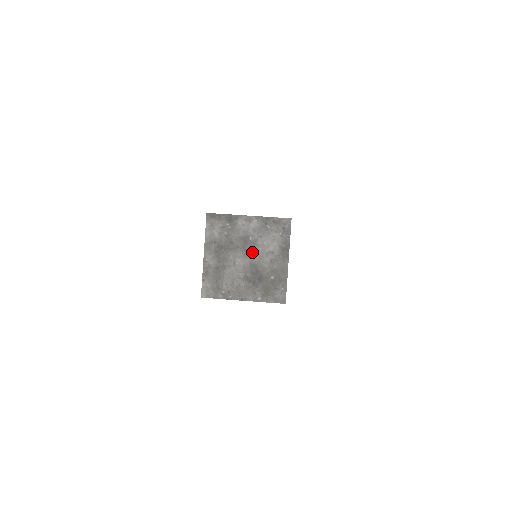
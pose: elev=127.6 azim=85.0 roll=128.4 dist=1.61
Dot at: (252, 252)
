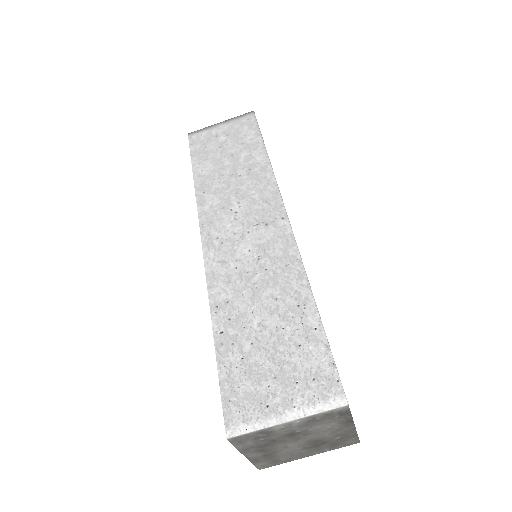
Dot at: (305, 436)
